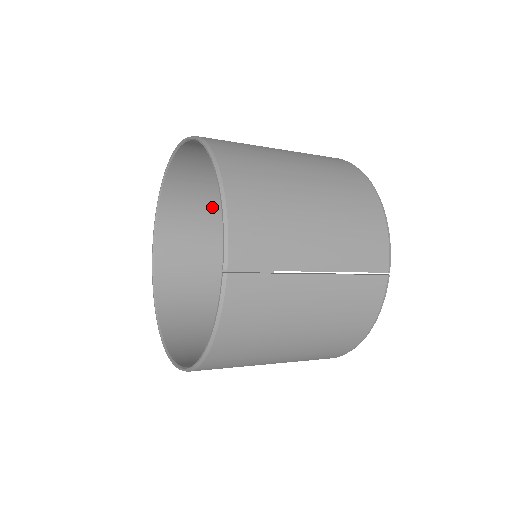
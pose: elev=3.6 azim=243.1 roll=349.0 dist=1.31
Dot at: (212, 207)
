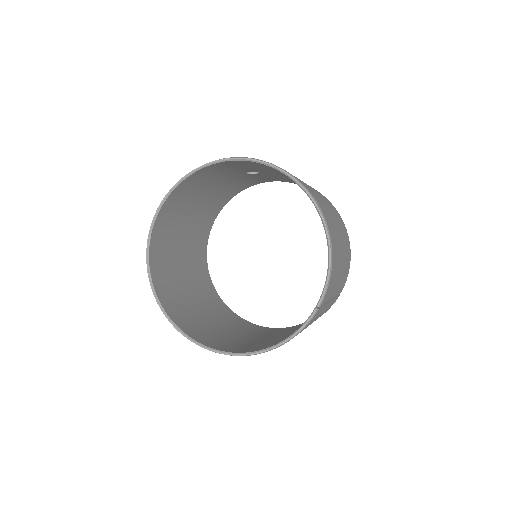
Dot at: (206, 188)
